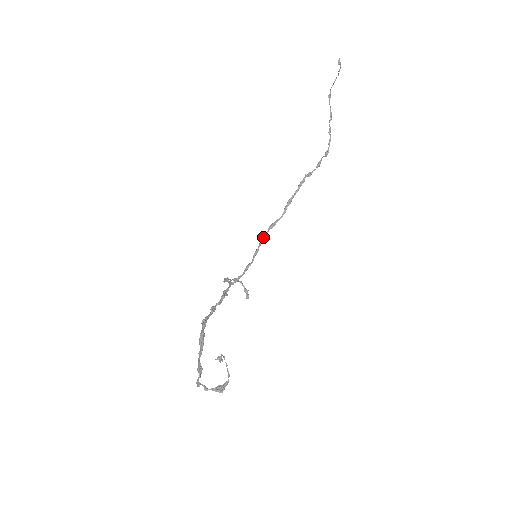
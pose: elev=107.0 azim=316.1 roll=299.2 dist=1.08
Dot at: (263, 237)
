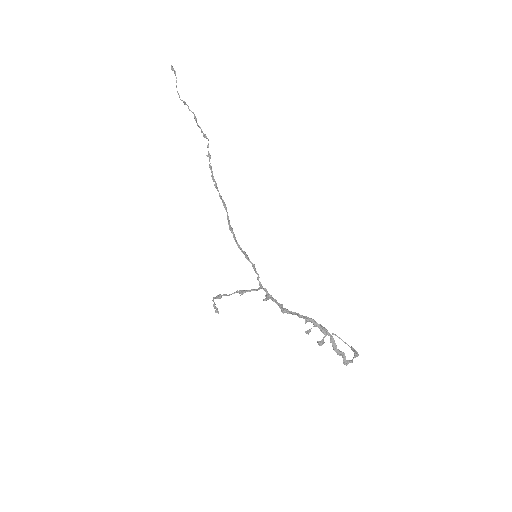
Dot at: (236, 241)
